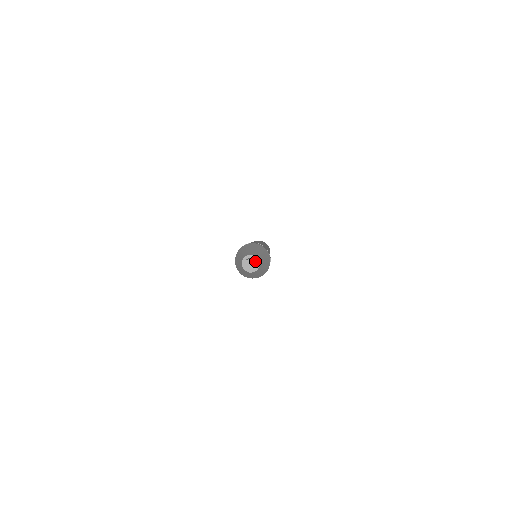
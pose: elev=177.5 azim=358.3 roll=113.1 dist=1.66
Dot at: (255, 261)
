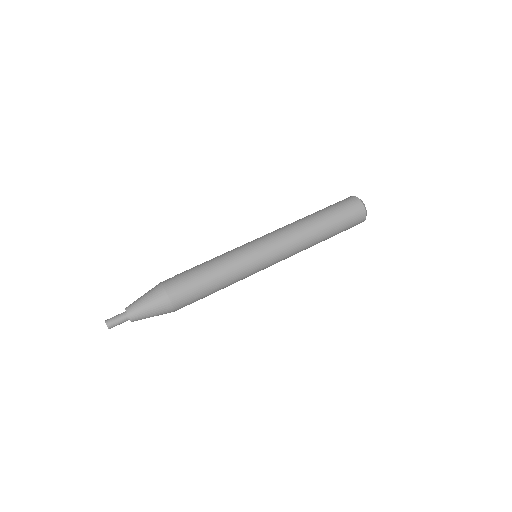
Dot at: (120, 319)
